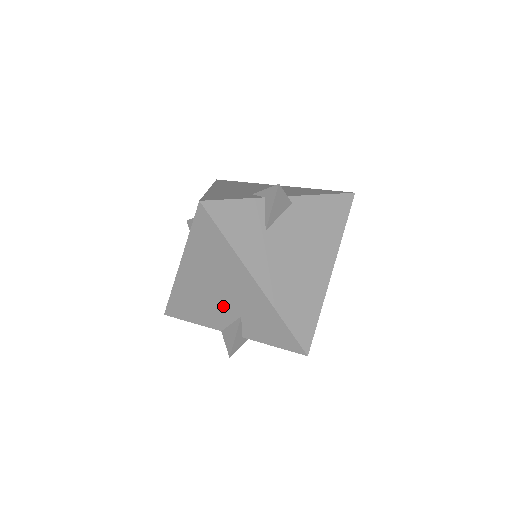
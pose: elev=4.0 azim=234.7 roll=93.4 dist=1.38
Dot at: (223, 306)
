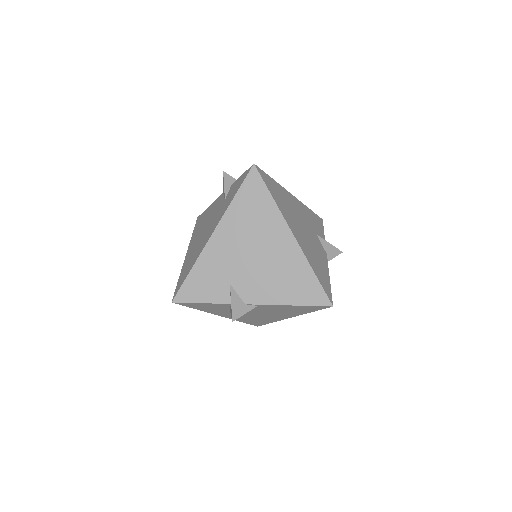
Dot at: occluded
